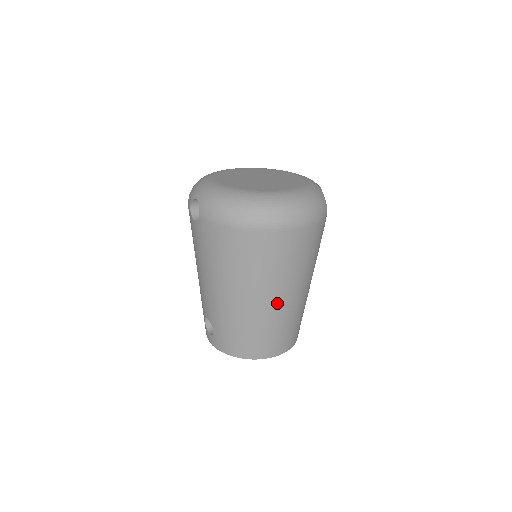
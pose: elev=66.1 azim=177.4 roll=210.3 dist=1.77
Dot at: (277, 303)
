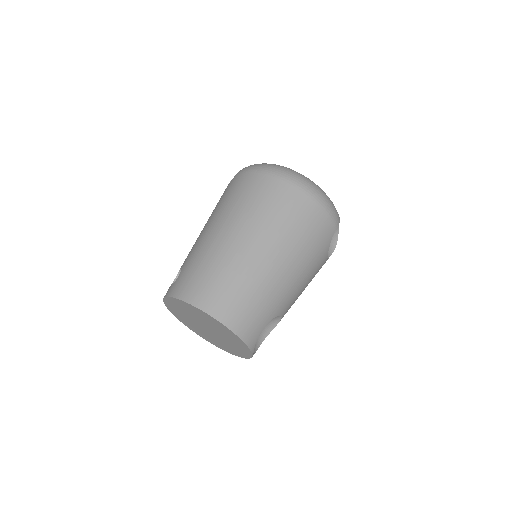
Dot at: (258, 255)
